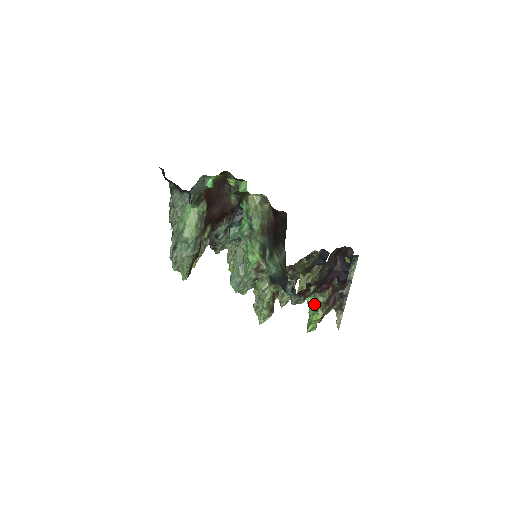
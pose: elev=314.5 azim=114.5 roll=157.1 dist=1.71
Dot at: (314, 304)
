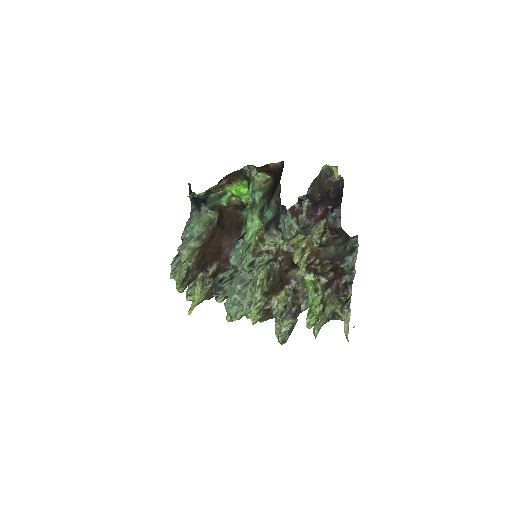
Dot at: (314, 285)
